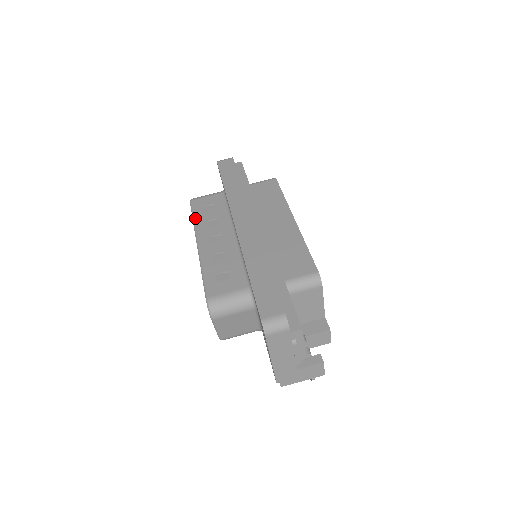
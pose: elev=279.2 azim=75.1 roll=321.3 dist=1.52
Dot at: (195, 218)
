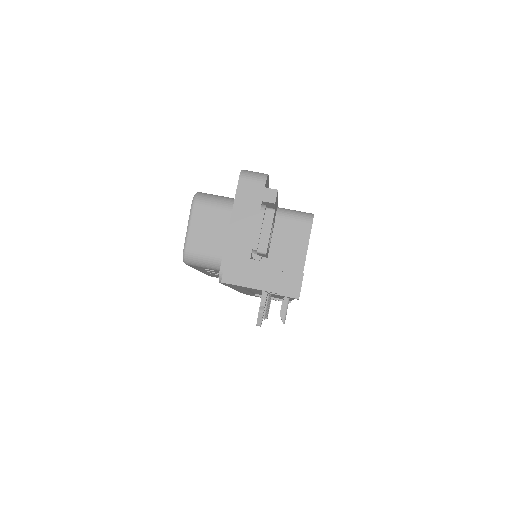
Dot at: occluded
